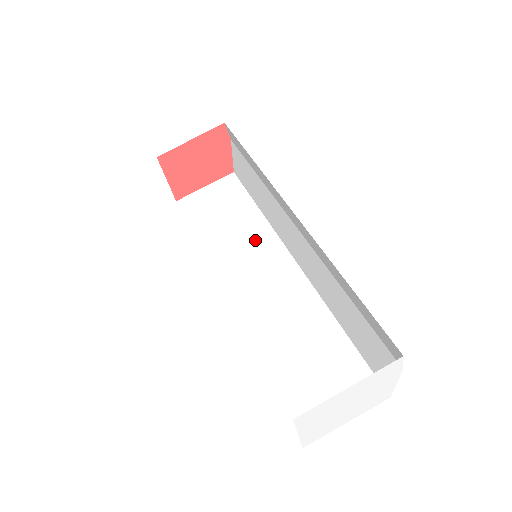
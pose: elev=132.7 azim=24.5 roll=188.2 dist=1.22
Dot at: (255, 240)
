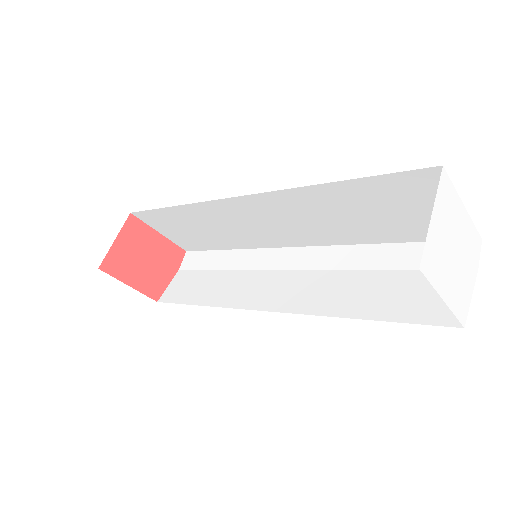
Dot at: occluded
